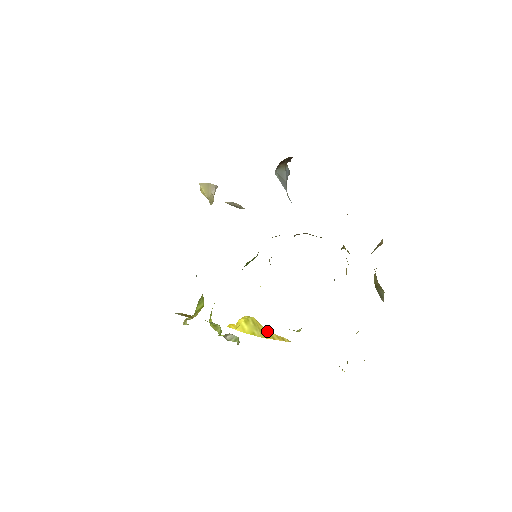
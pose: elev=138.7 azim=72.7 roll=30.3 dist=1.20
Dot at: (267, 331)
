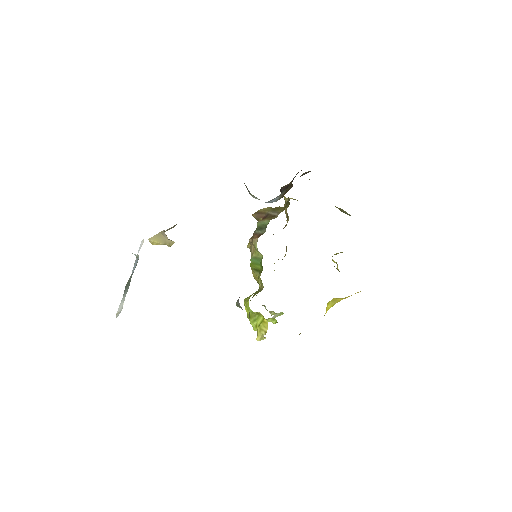
Dot at: occluded
